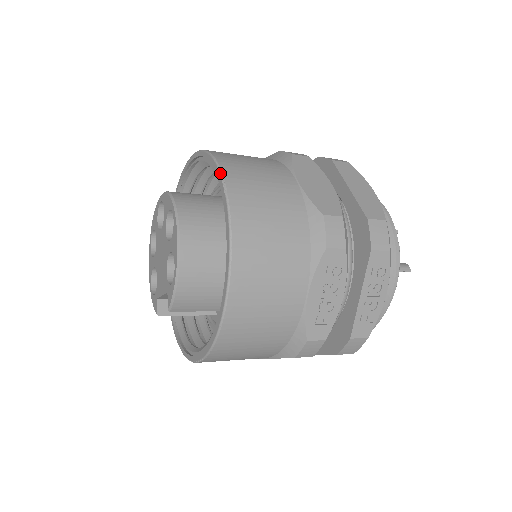
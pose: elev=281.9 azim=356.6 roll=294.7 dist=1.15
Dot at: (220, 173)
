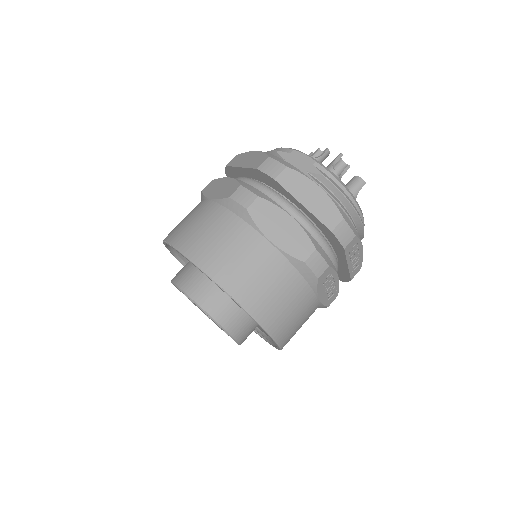
Dot at: (223, 291)
